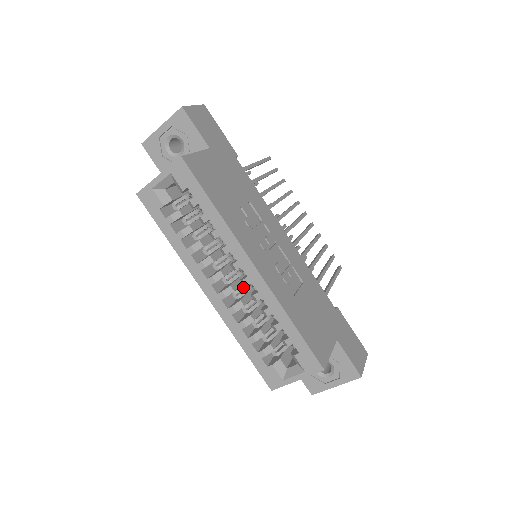
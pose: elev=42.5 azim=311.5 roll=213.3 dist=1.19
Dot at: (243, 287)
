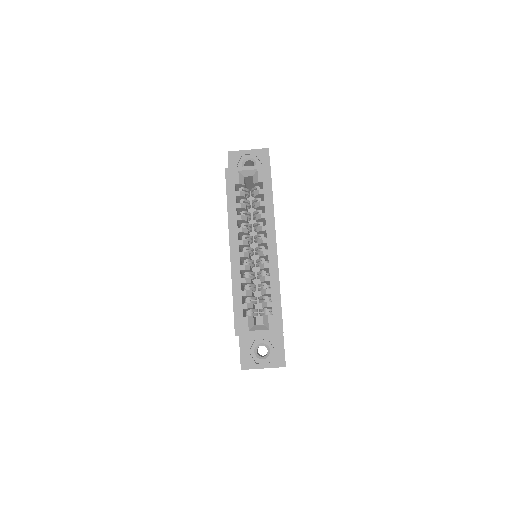
Dot at: (252, 261)
